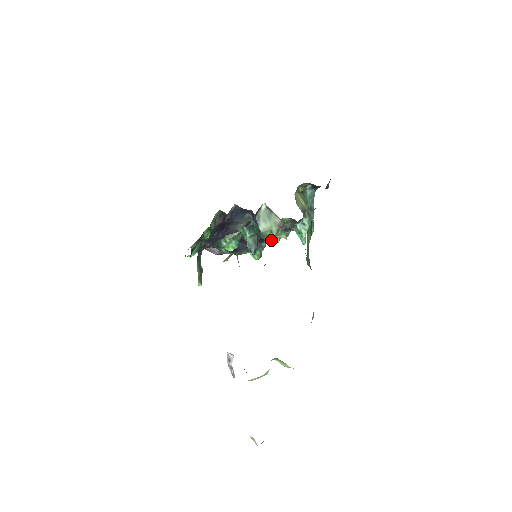
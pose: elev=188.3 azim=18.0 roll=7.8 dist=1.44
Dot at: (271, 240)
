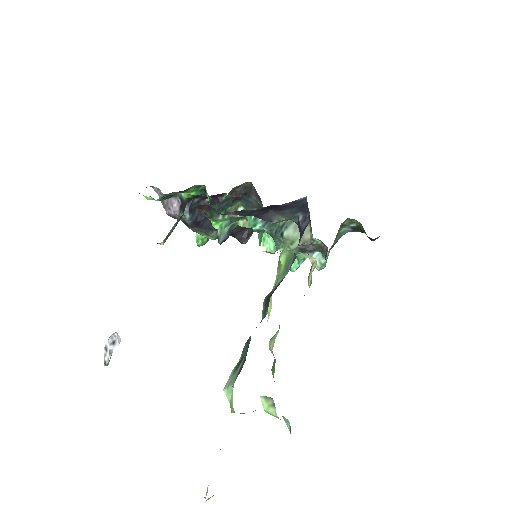
Dot at: occluded
